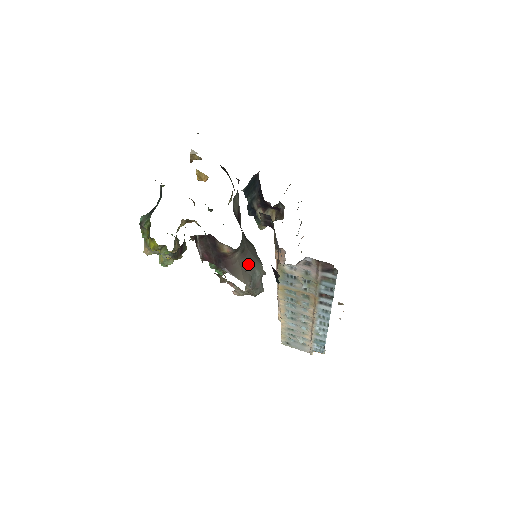
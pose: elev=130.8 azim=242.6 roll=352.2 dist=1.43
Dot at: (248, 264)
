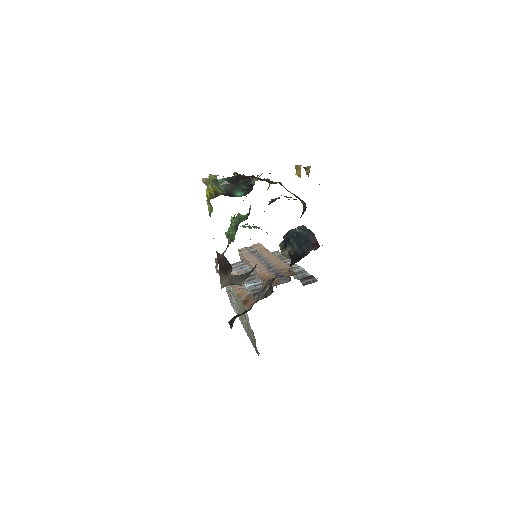
Dot at: (237, 278)
